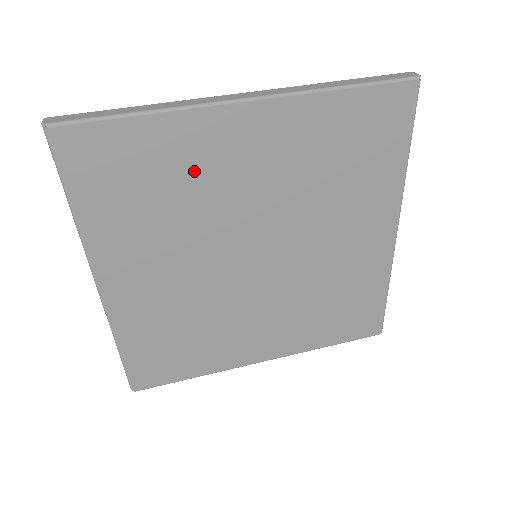
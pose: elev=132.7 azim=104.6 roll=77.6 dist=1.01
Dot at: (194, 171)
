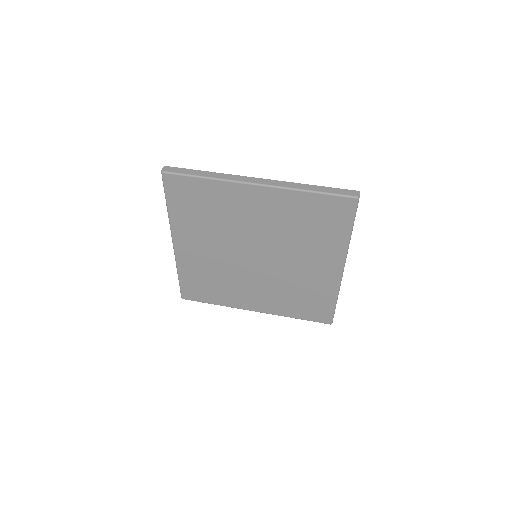
Dot at: (227, 208)
